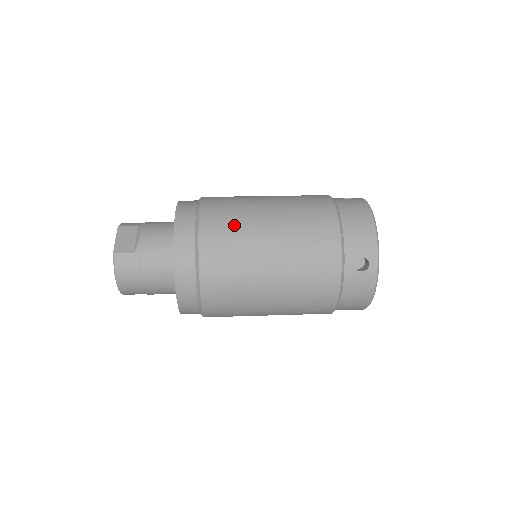
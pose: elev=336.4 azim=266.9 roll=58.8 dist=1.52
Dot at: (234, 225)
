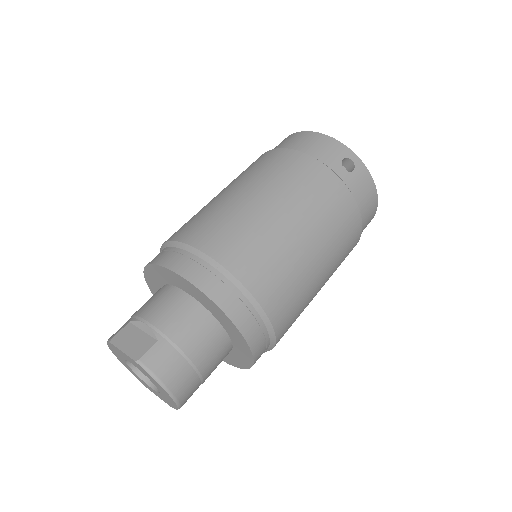
Dot at: (226, 221)
